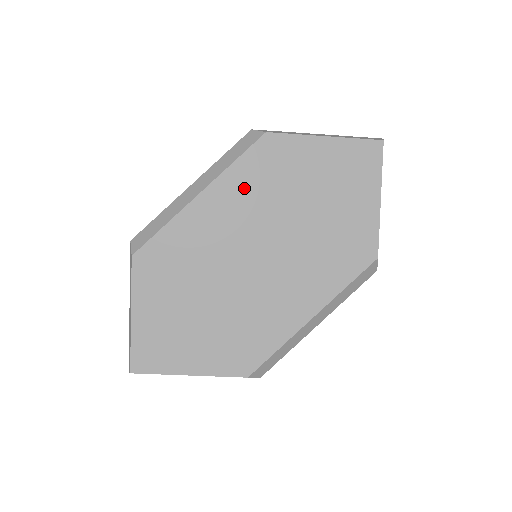
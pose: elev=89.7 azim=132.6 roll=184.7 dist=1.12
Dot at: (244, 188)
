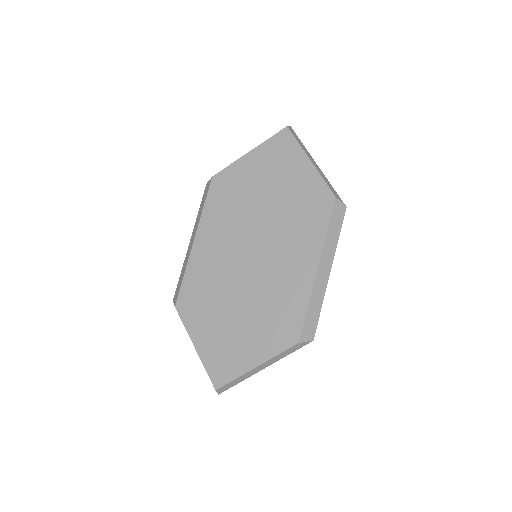
Dot at: (219, 217)
